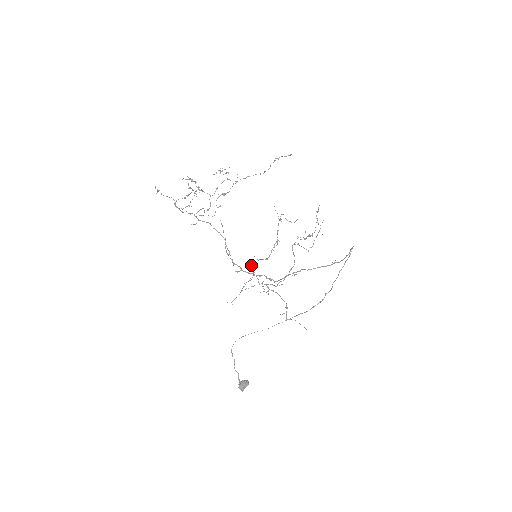
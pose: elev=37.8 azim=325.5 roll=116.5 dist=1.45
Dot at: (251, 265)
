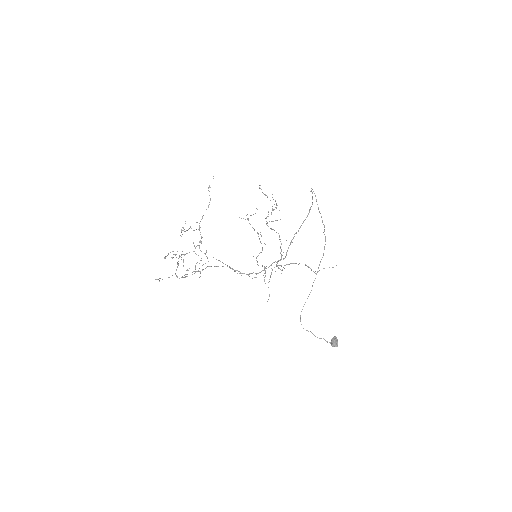
Dot at: occluded
